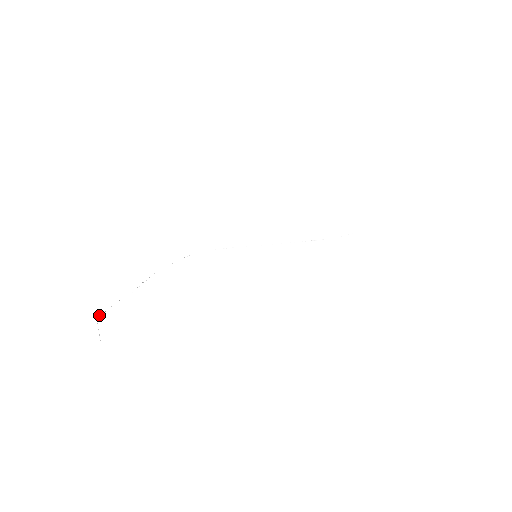
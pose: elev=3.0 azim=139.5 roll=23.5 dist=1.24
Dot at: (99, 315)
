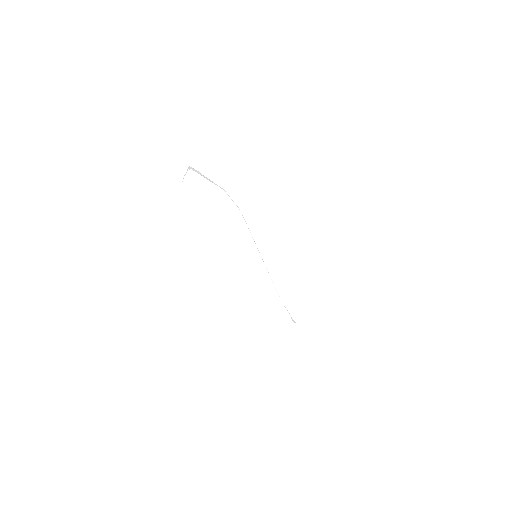
Dot at: occluded
